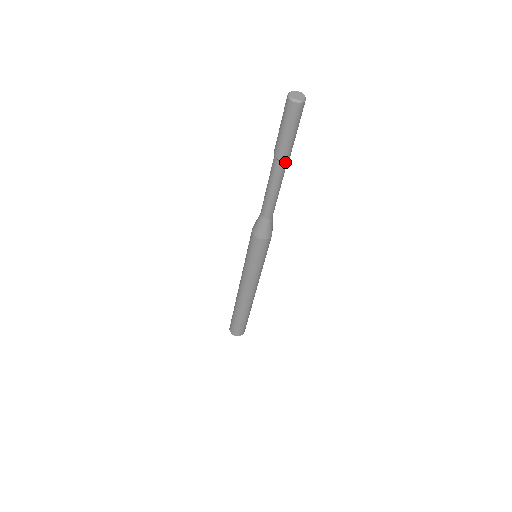
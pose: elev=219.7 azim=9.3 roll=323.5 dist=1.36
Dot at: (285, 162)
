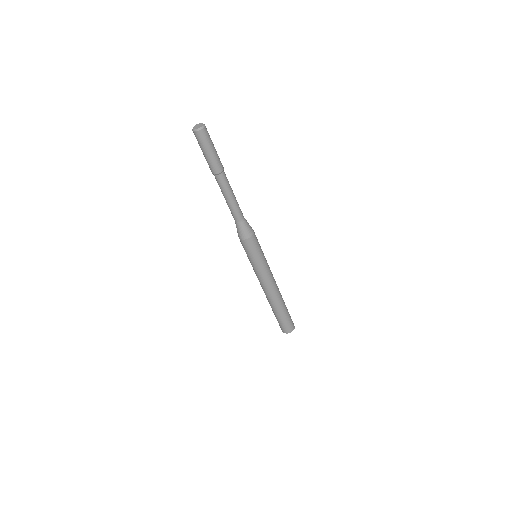
Dot at: (218, 176)
